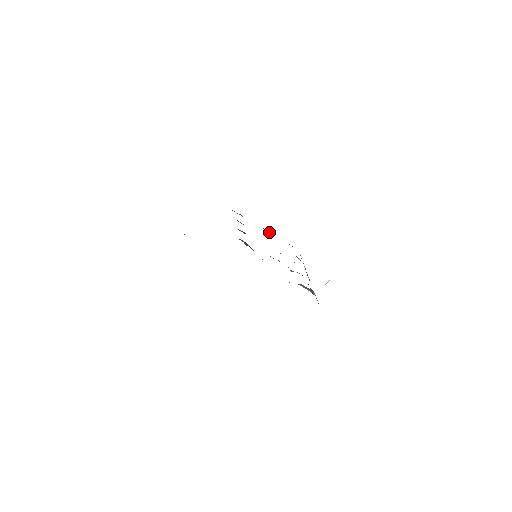
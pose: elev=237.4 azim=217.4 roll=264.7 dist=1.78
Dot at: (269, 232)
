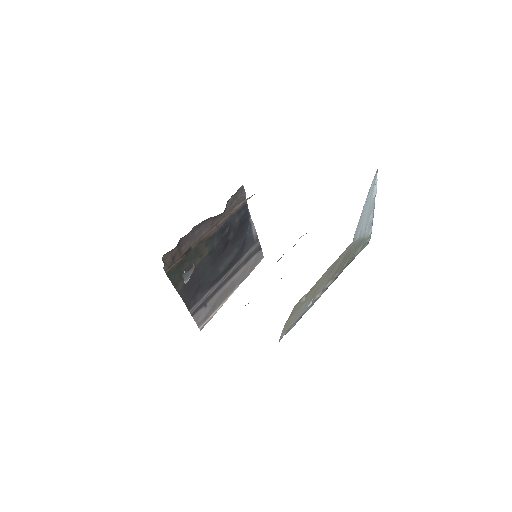
Dot at: occluded
